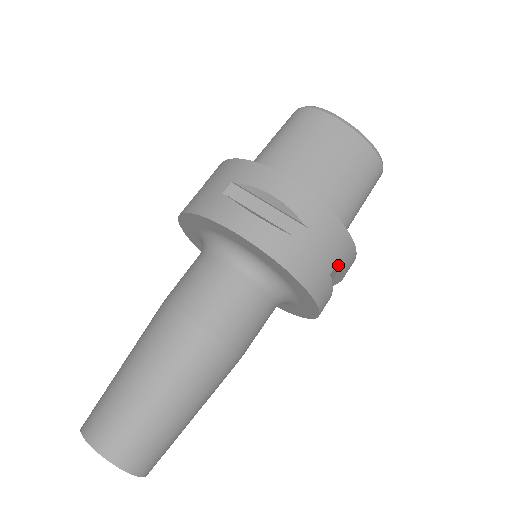
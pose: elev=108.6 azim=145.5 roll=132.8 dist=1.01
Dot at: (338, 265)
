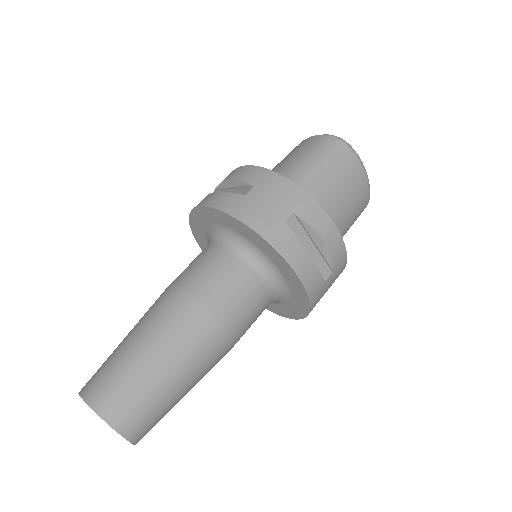
Dot at: occluded
